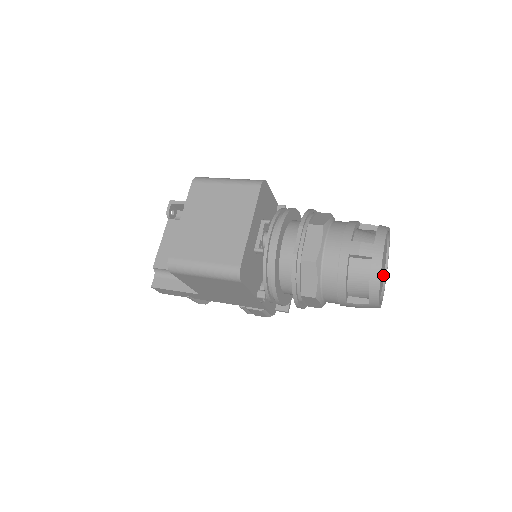
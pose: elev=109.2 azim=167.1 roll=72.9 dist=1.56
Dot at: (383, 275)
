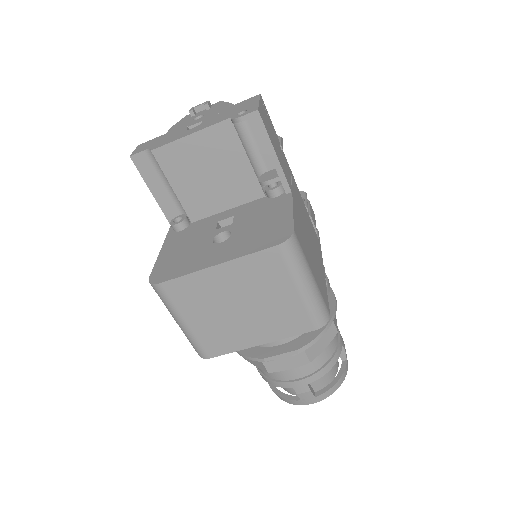
Dot at: occluded
